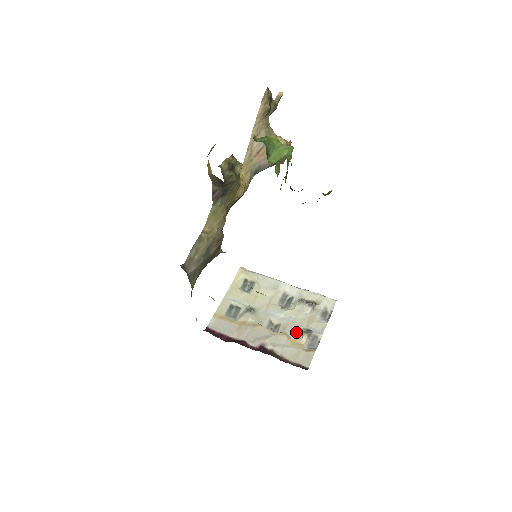
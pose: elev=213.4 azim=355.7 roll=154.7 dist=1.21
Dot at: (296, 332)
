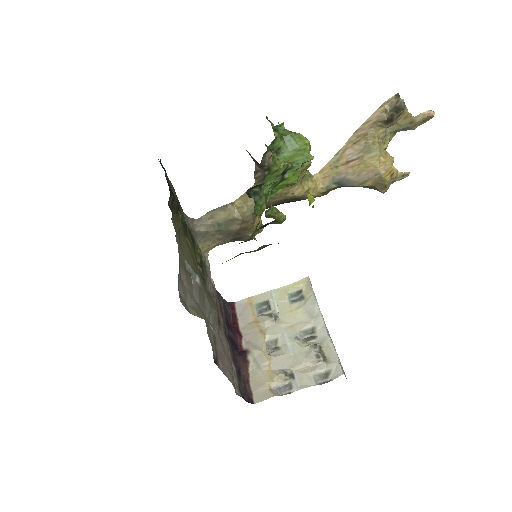
Dot at: (281, 366)
